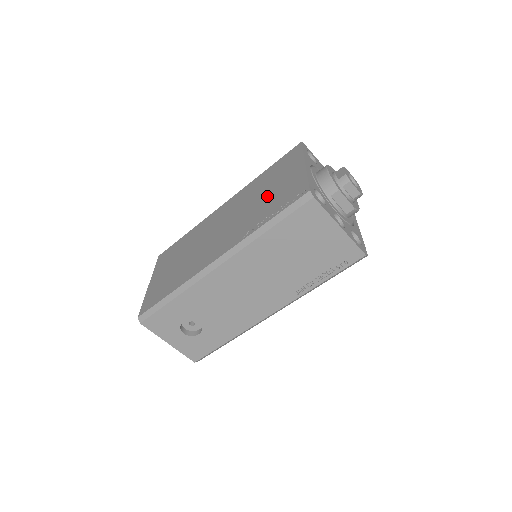
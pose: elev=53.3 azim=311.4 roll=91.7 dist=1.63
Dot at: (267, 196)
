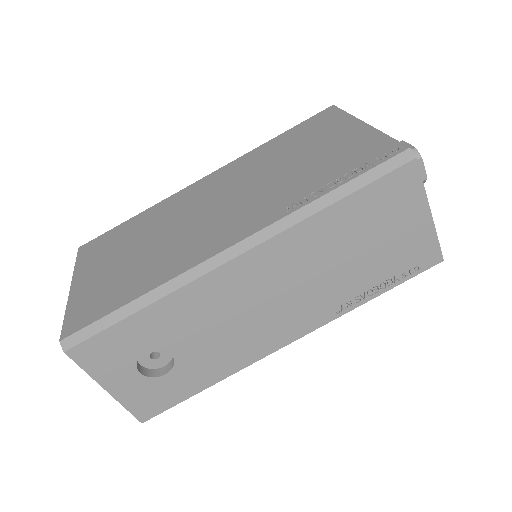
Dot at: (306, 161)
